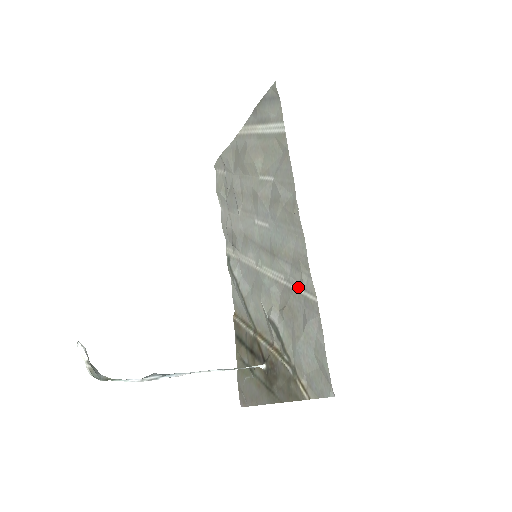
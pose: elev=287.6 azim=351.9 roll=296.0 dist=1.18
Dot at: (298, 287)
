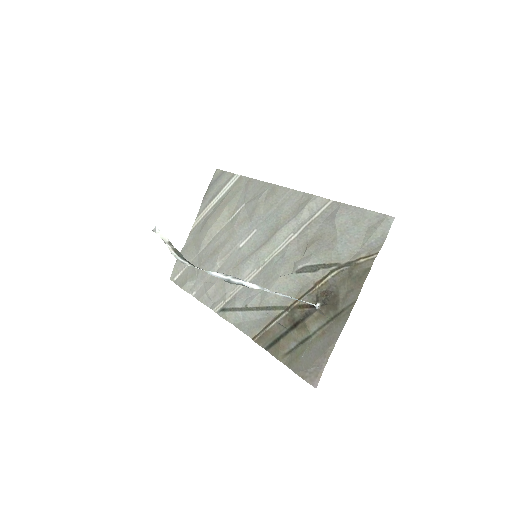
Dot at: (310, 219)
